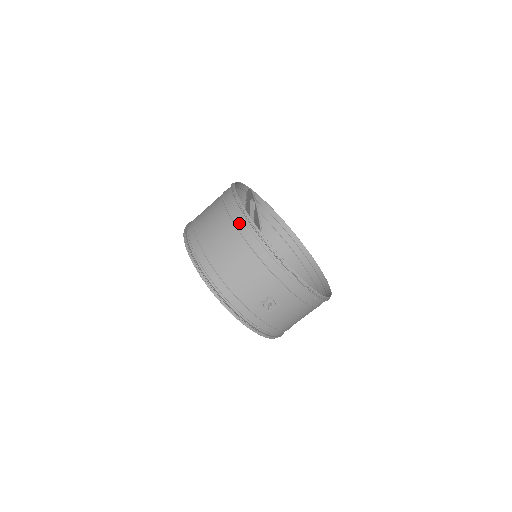
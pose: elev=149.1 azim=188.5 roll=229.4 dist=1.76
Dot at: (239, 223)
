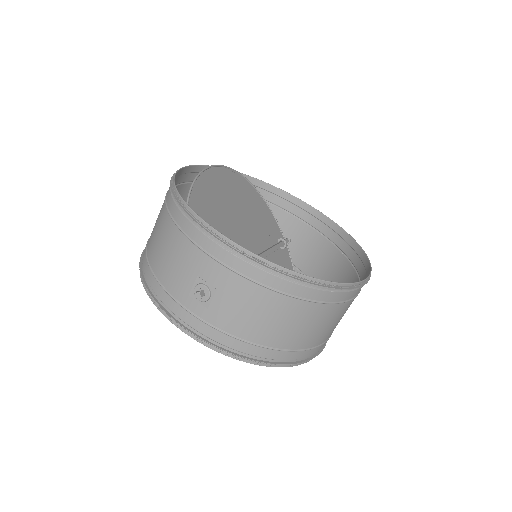
Dot at: (168, 192)
